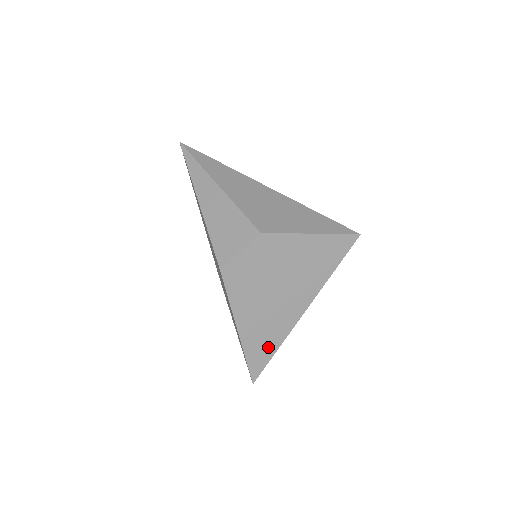
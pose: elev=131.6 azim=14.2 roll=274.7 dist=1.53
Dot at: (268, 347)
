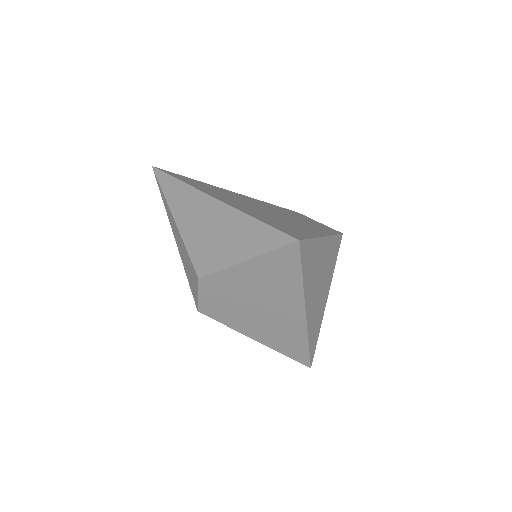
Dot at: (297, 345)
